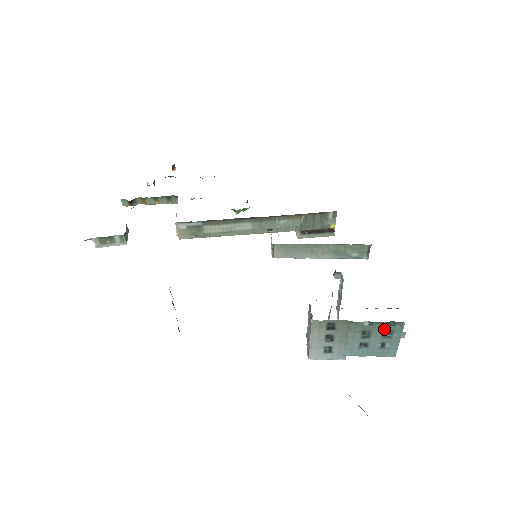
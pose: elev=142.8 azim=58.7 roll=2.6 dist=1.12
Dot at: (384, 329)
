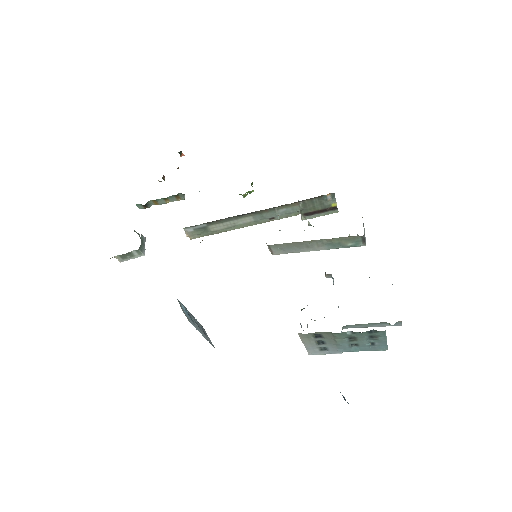
Dot at: (368, 335)
